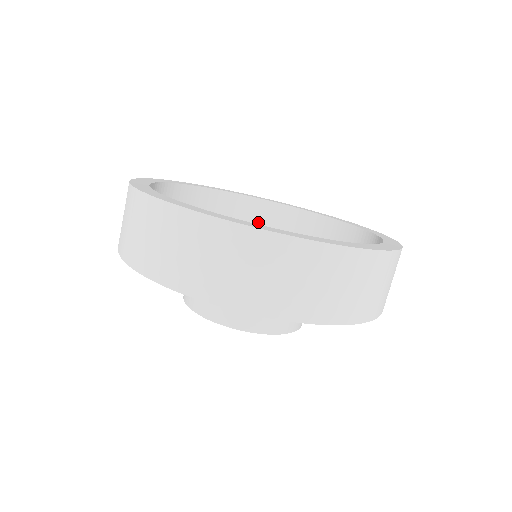
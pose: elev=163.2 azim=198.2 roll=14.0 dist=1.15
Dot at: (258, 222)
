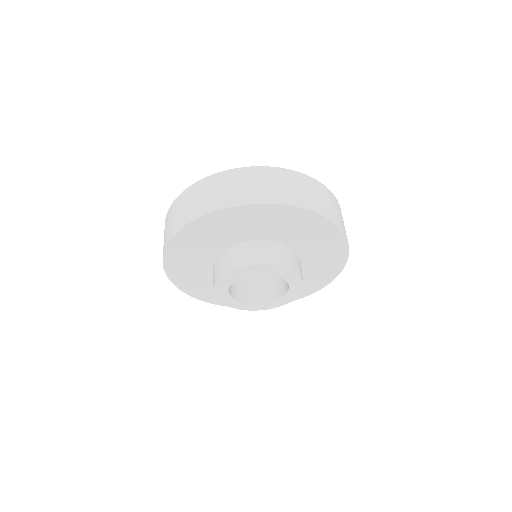
Dot at: occluded
